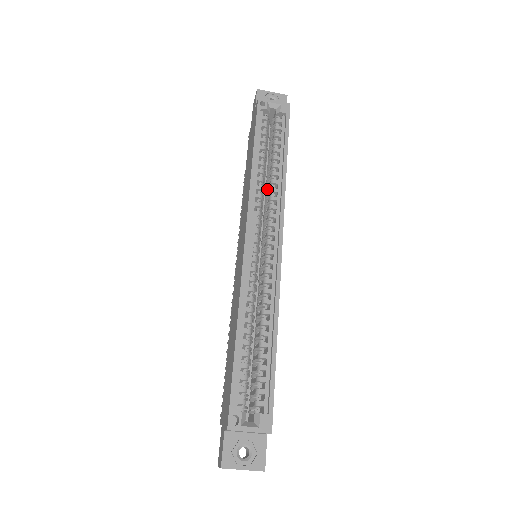
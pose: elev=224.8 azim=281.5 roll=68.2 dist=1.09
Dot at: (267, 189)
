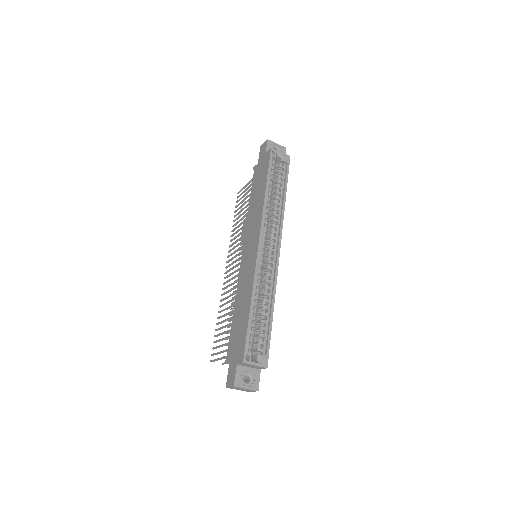
Dot at: (271, 213)
